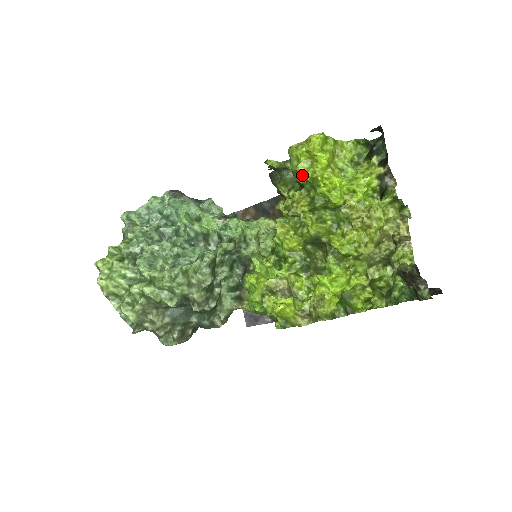
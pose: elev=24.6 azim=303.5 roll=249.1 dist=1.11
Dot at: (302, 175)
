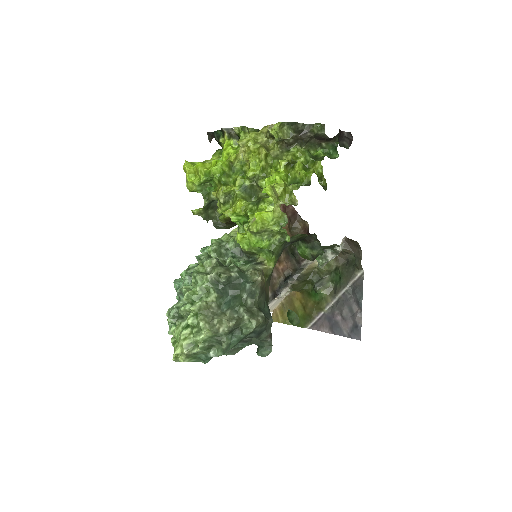
Dot at: occluded
